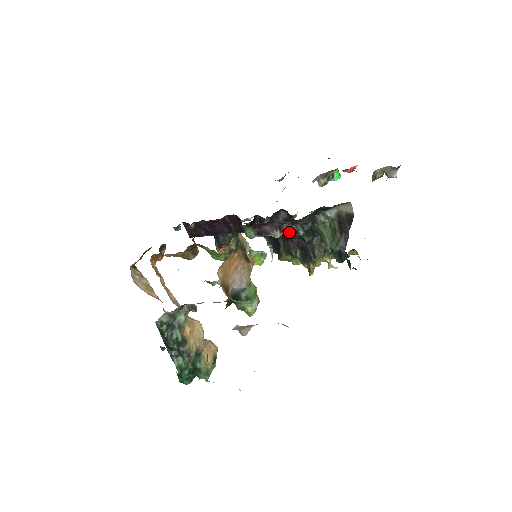
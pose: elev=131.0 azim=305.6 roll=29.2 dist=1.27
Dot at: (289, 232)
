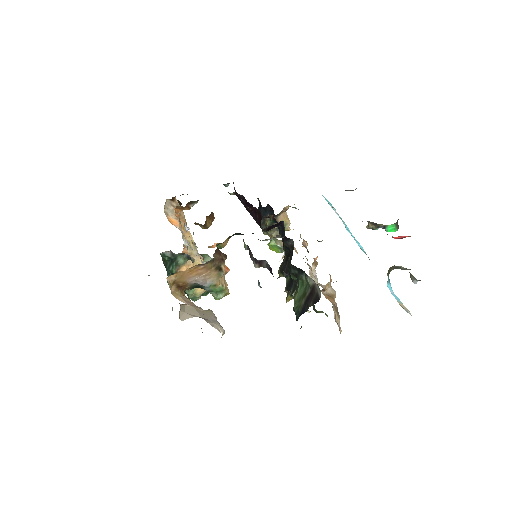
Dot at: (291, 258)
